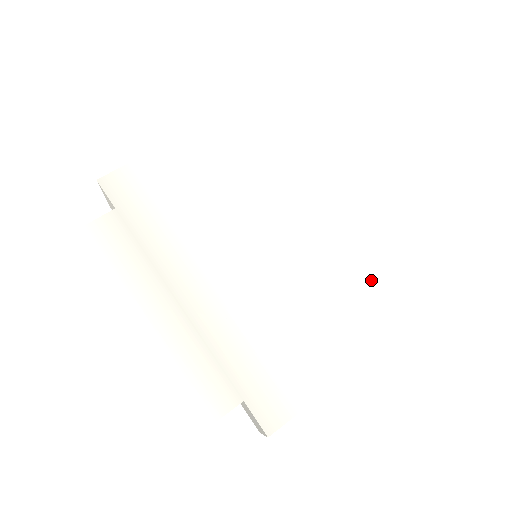
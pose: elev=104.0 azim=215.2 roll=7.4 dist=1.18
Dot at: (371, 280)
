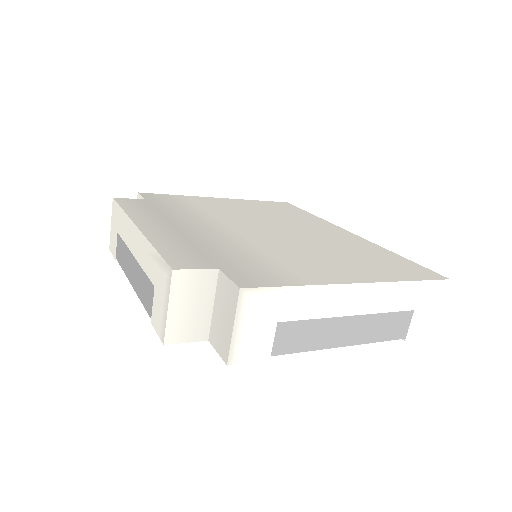
Dot at: (368, 258)
